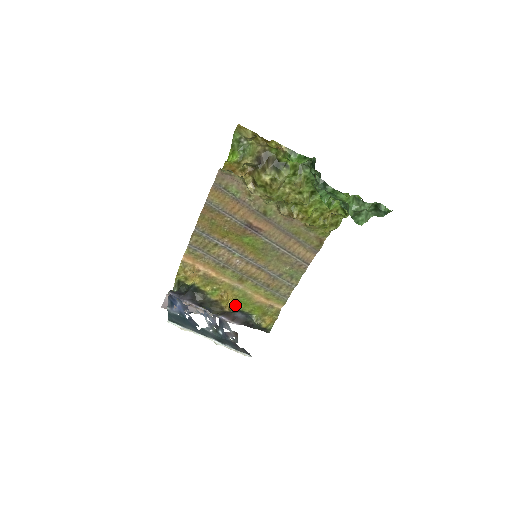
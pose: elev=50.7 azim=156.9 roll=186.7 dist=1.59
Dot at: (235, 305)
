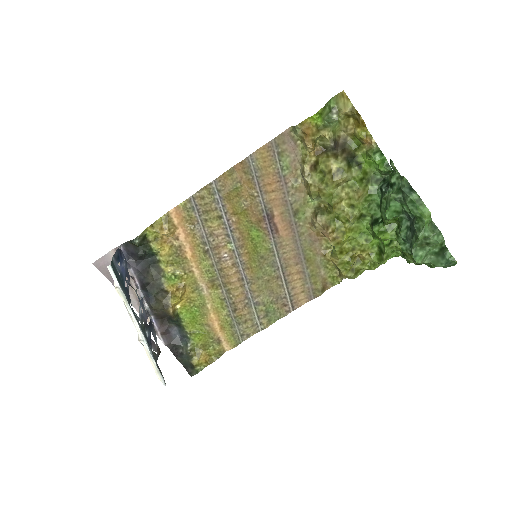
Dot at: (181, 313)
